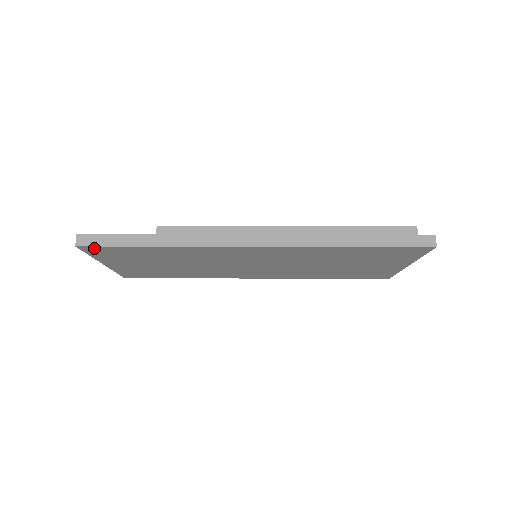
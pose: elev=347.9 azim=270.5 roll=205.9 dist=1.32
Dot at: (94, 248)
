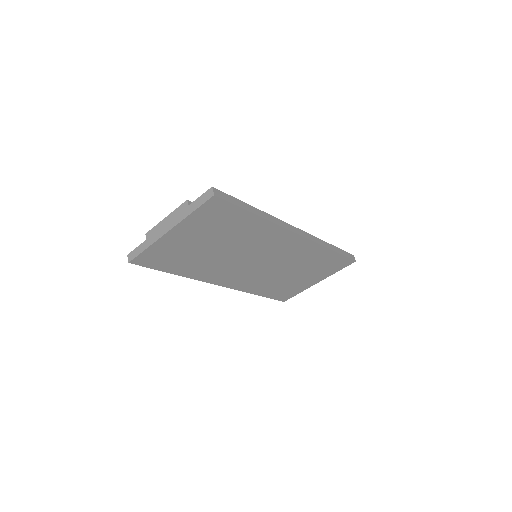
Dot at: (219, 203)
